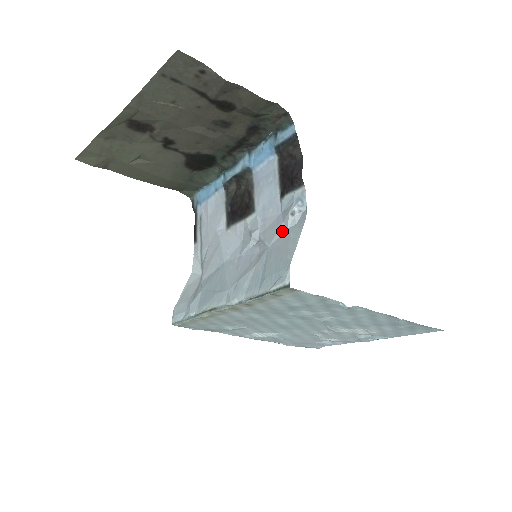
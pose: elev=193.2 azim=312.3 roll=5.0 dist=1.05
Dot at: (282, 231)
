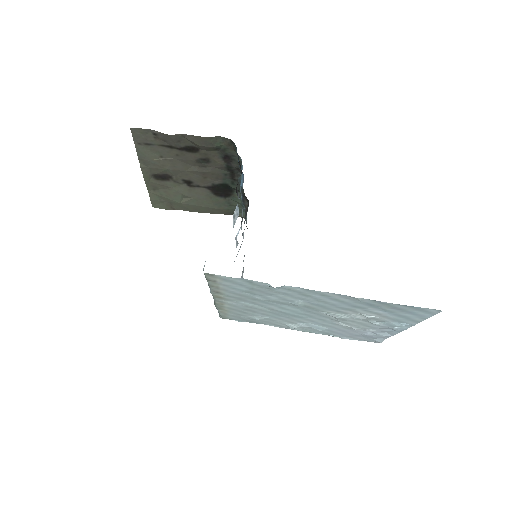
Dot at: occluded
